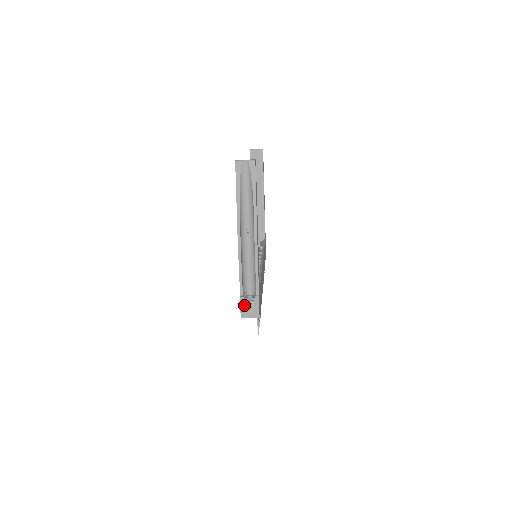
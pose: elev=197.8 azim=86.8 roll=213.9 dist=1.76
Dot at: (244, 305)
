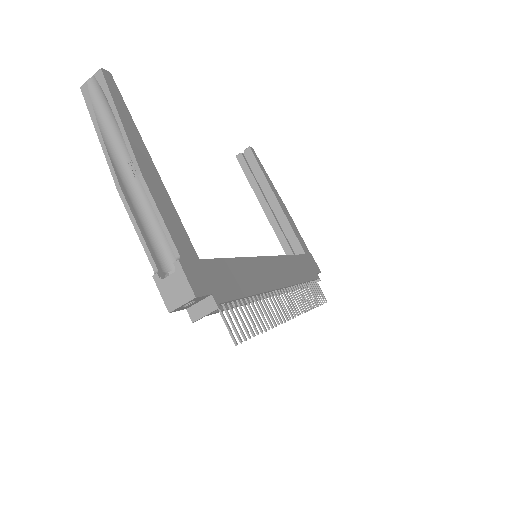
Dot at: (164, 287)
